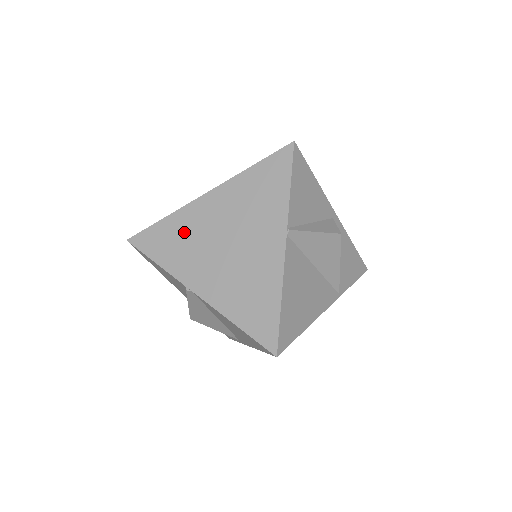
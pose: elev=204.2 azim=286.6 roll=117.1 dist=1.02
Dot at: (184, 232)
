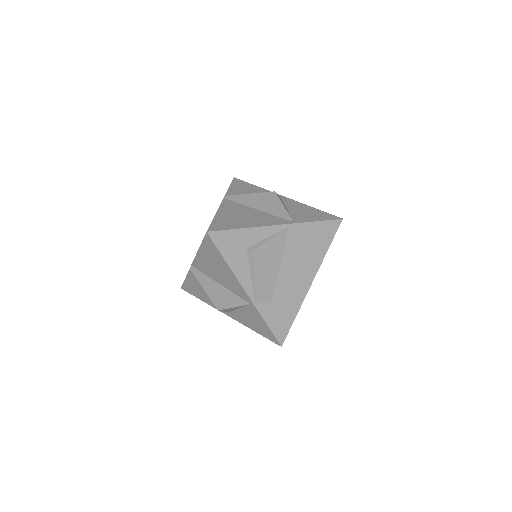
Dot at: occluded
